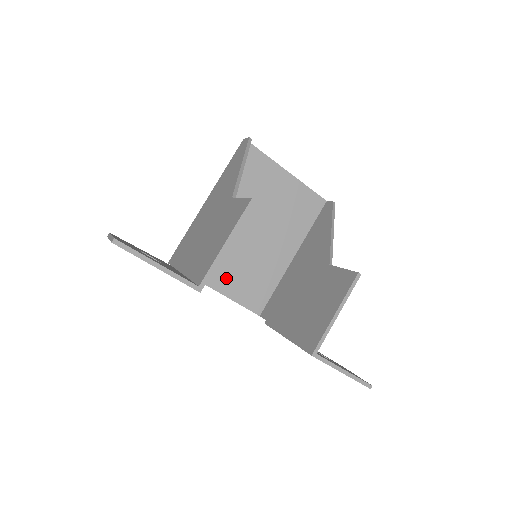
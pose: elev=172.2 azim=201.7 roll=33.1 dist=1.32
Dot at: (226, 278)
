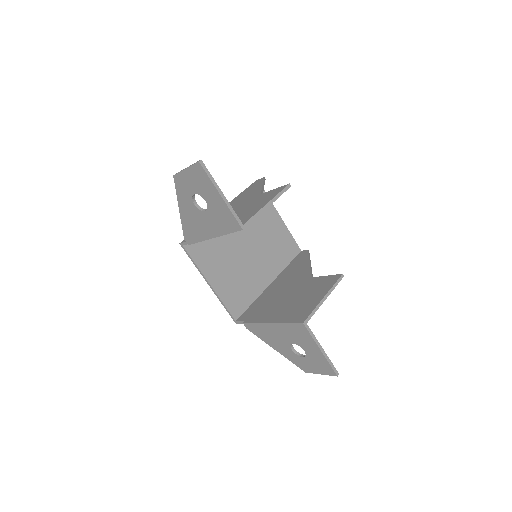
Dot at: (219, 276)
